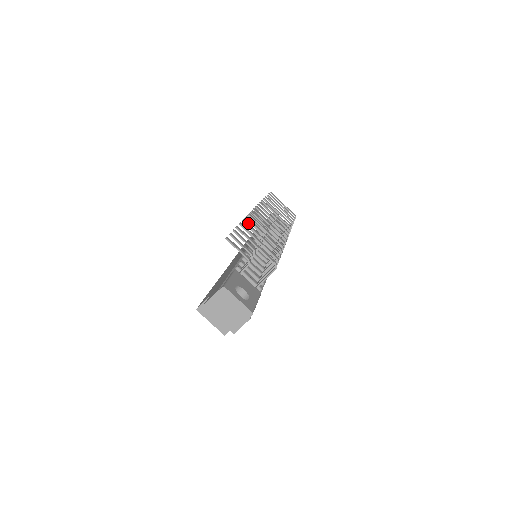
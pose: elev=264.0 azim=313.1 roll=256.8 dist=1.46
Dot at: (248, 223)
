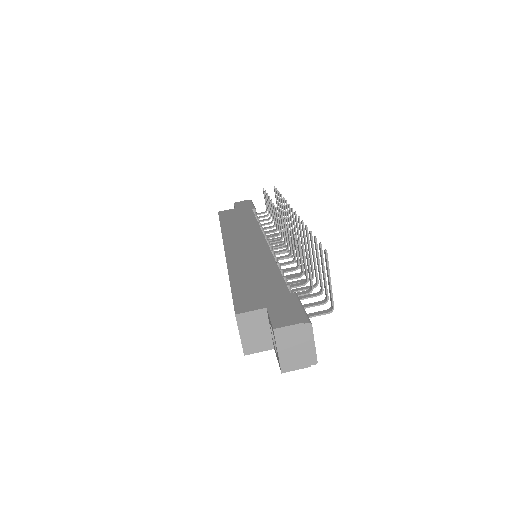
Dot at: (316, 242)
